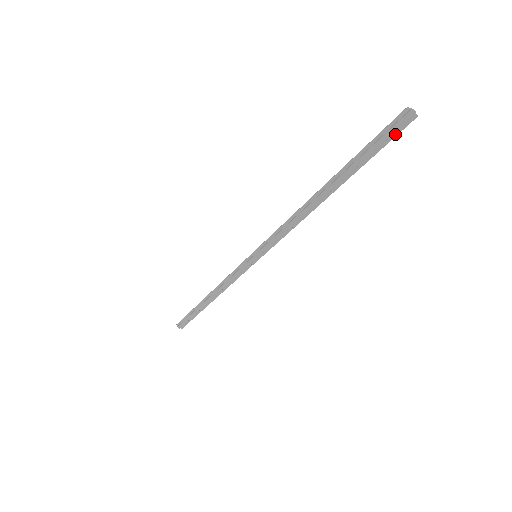
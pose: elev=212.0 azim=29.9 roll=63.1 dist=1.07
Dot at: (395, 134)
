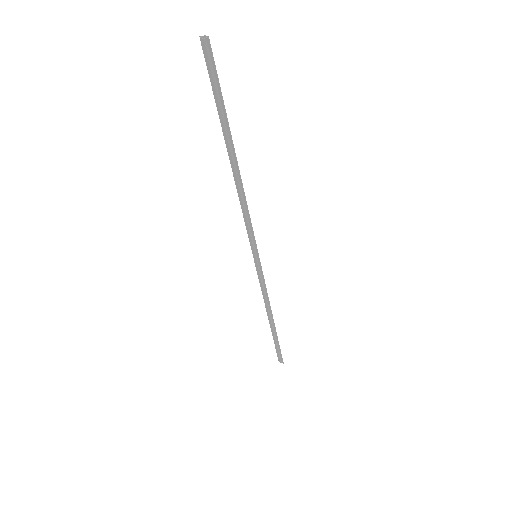
Dot at: (214, 68)
